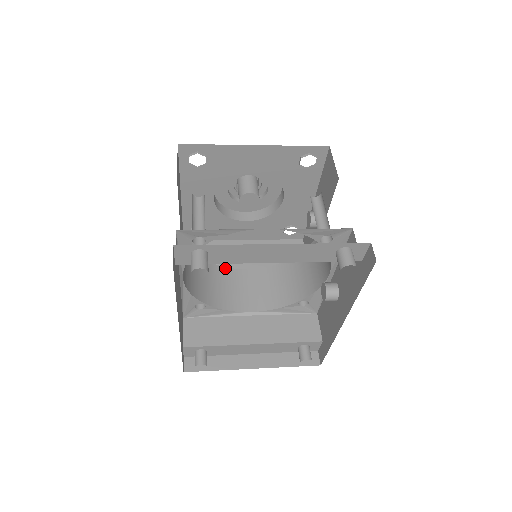
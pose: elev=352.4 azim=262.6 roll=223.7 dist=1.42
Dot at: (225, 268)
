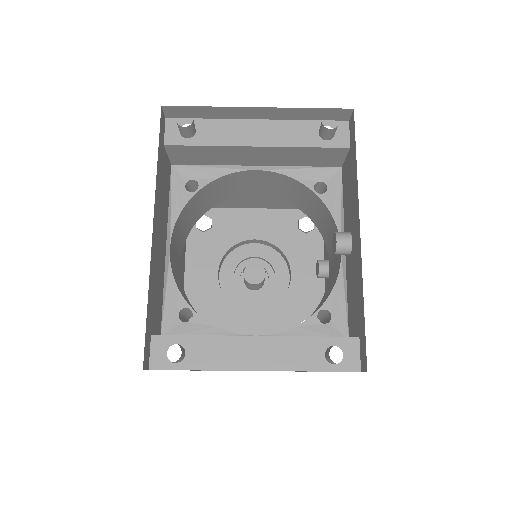
Dot at: occluded
